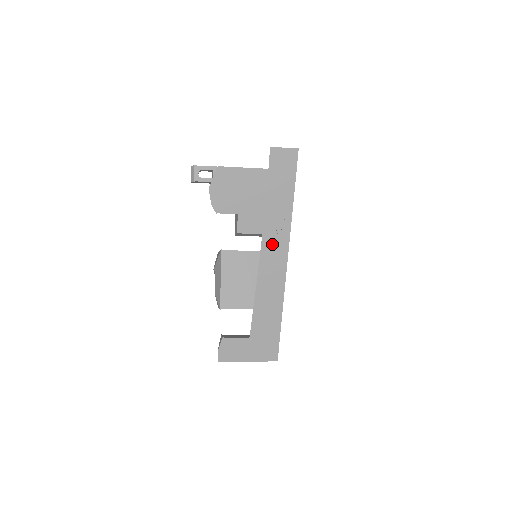
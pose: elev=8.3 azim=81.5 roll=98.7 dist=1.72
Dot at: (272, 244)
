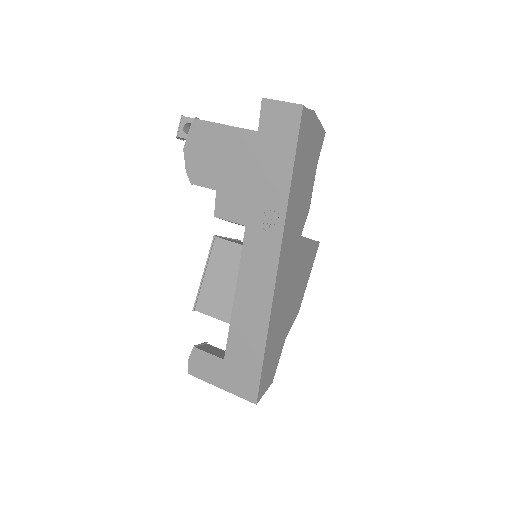
Dot at: (257, 244)
